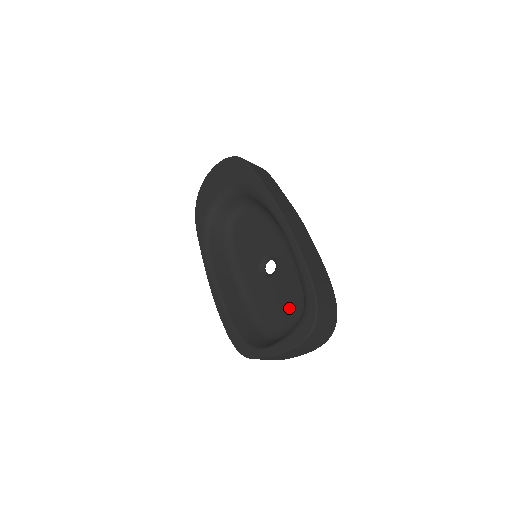
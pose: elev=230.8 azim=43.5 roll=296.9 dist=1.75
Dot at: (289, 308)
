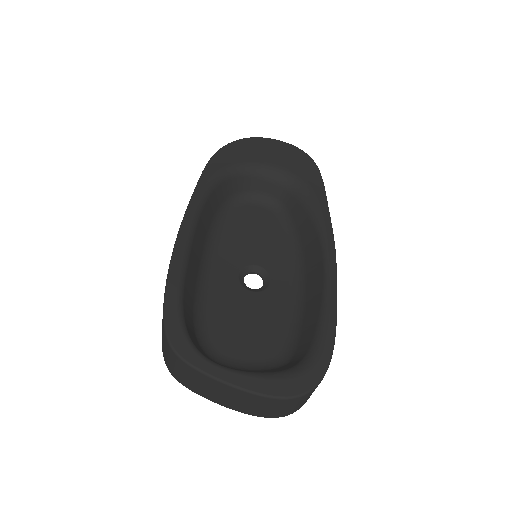
Dot at: (255, 342)
